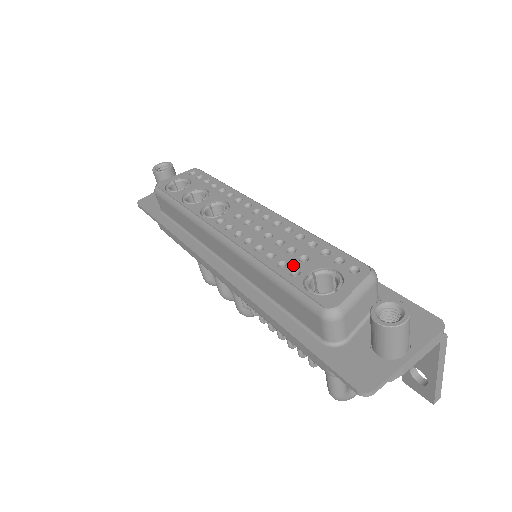
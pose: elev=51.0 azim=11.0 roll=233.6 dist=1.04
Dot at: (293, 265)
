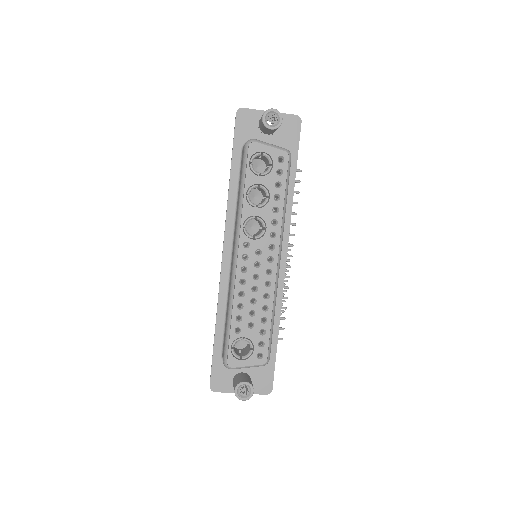
Dot at: (242, 325)
